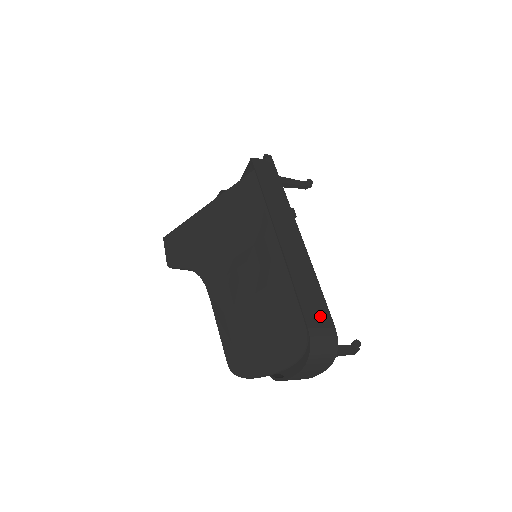
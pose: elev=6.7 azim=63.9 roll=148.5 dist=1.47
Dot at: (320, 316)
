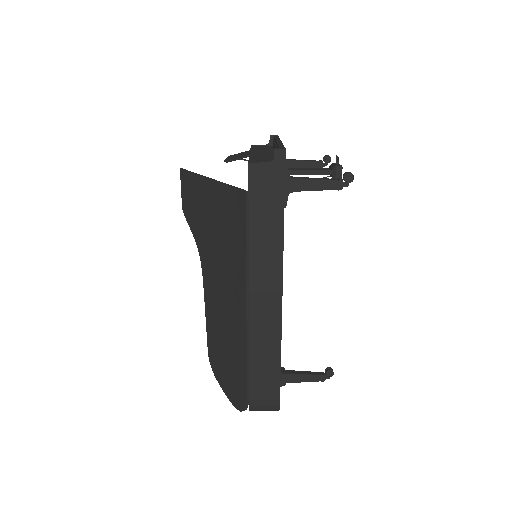
Dot at: (267, 390)
